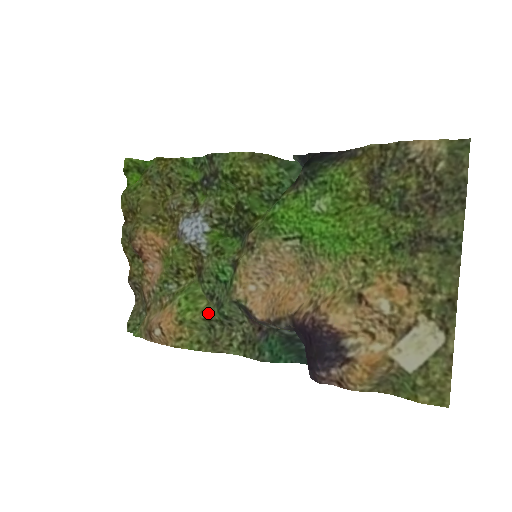
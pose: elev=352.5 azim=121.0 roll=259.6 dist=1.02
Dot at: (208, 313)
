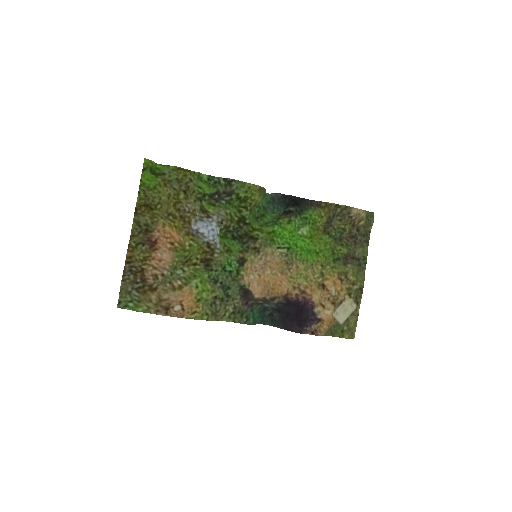
Dot at: (216, 293)
